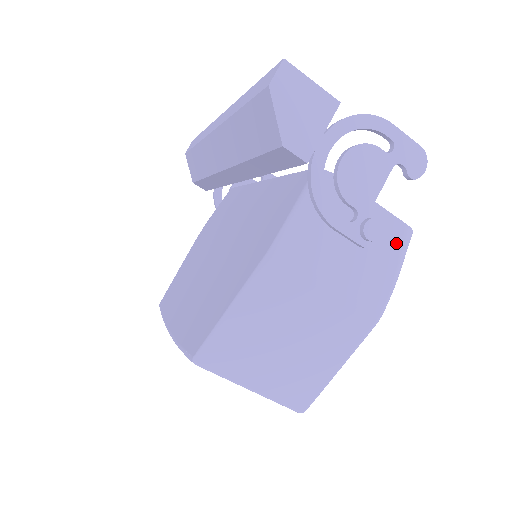
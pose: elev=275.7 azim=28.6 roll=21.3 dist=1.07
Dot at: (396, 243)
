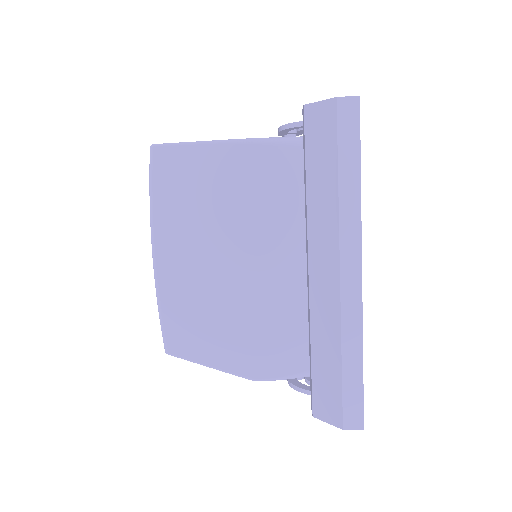
Dot at: occluded
